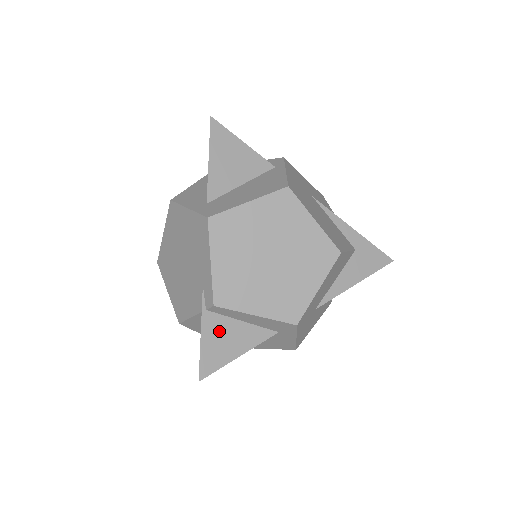
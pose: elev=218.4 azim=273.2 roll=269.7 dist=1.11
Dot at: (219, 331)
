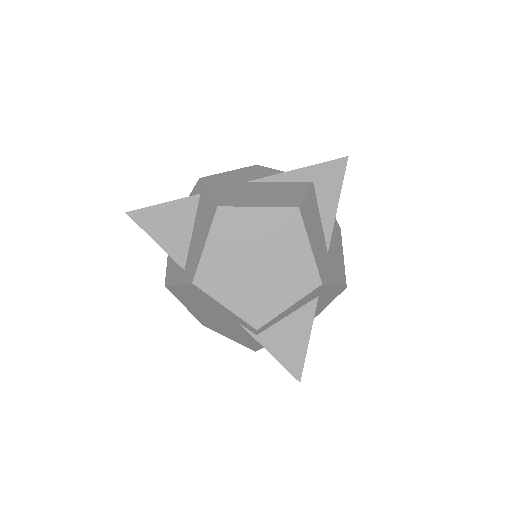
Dot at: (279, 339)
